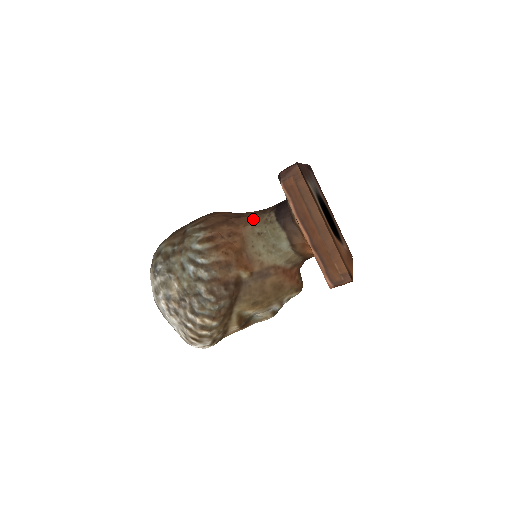
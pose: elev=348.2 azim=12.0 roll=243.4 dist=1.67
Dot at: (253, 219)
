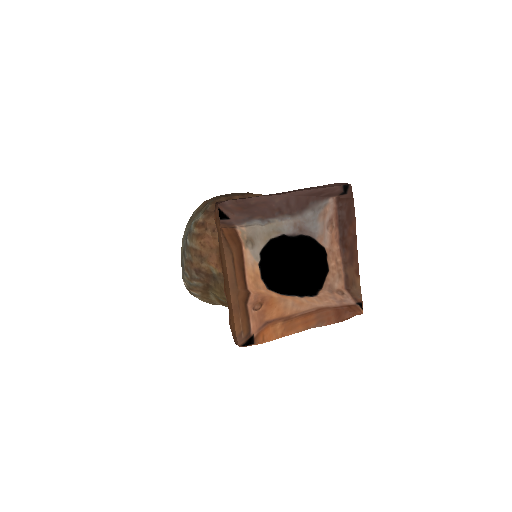
Dot at: occluded
